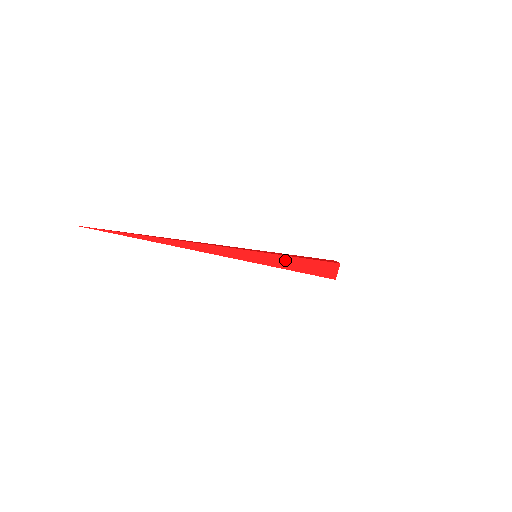
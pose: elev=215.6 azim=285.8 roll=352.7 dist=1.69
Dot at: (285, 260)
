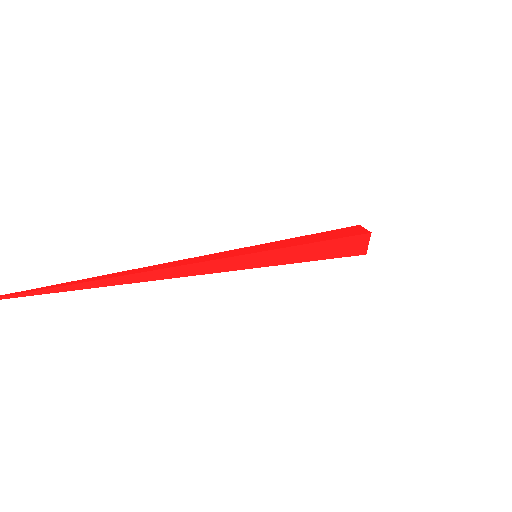
Dot at: (298, 251)
